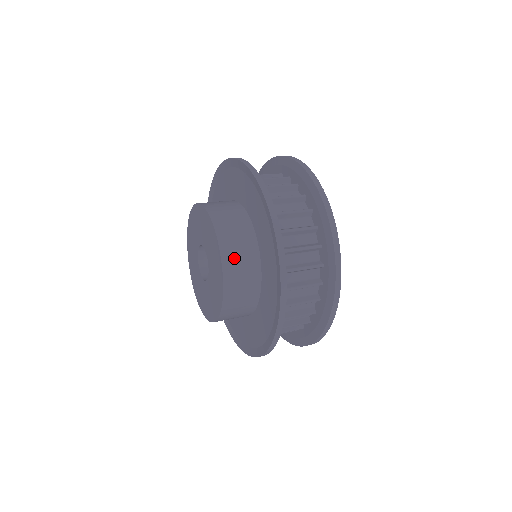
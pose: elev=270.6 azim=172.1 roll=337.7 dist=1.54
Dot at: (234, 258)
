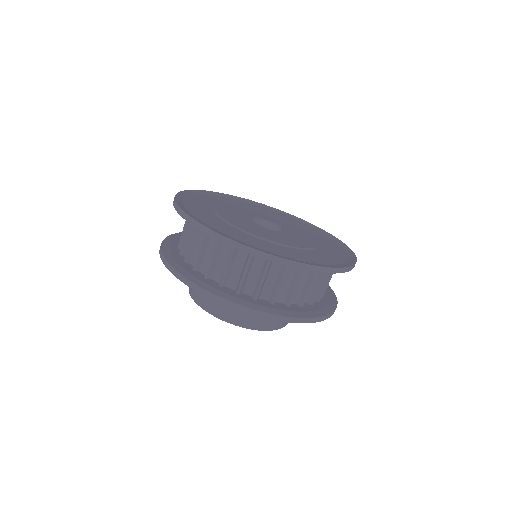
Dot at: (256, 319)
